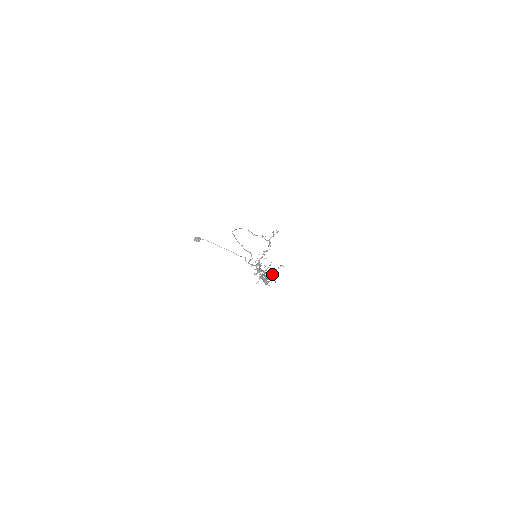
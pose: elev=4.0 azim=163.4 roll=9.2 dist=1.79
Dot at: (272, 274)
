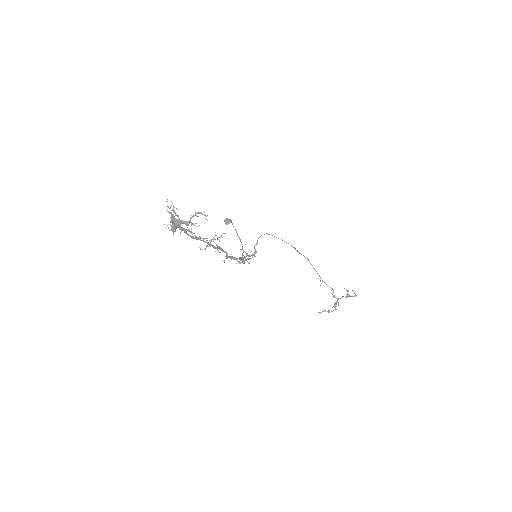
Dot at: occluded
